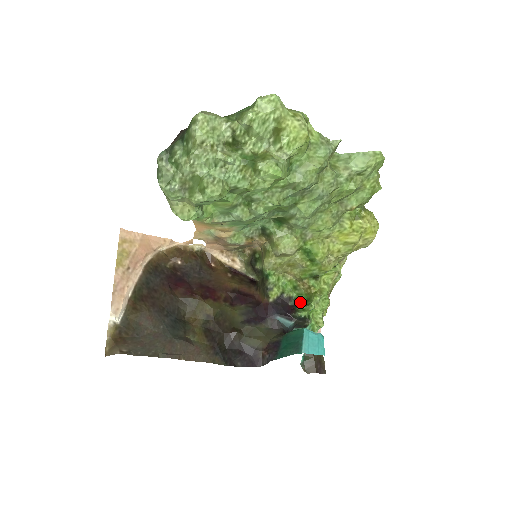
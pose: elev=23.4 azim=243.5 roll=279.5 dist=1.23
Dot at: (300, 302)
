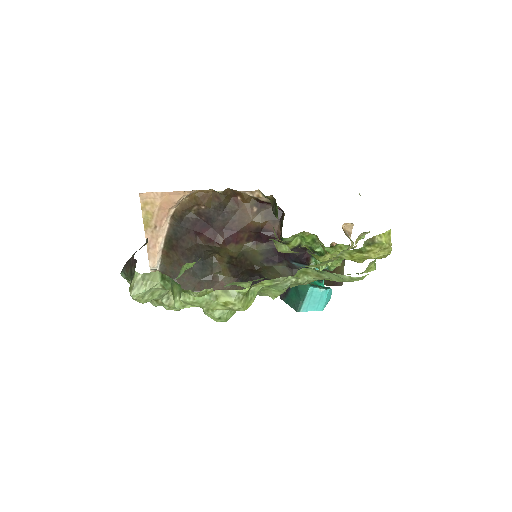
Dot at: (317, 252)
